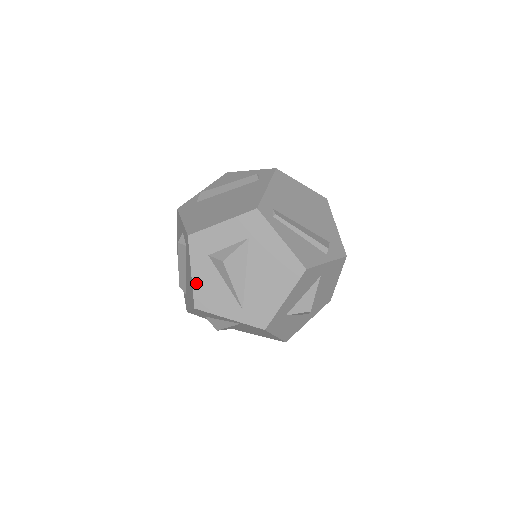
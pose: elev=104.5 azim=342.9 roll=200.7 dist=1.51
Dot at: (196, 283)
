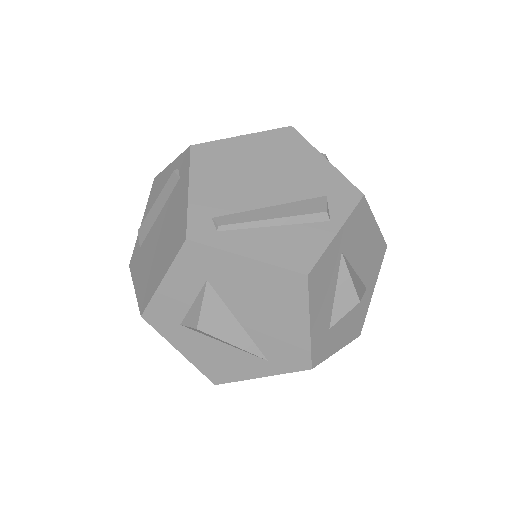
Dot at: (194, 360)
